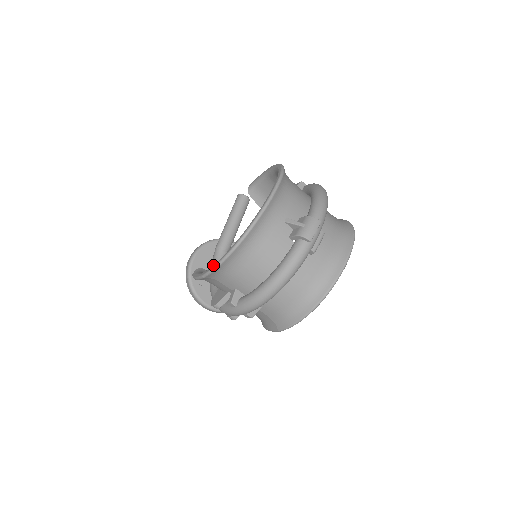
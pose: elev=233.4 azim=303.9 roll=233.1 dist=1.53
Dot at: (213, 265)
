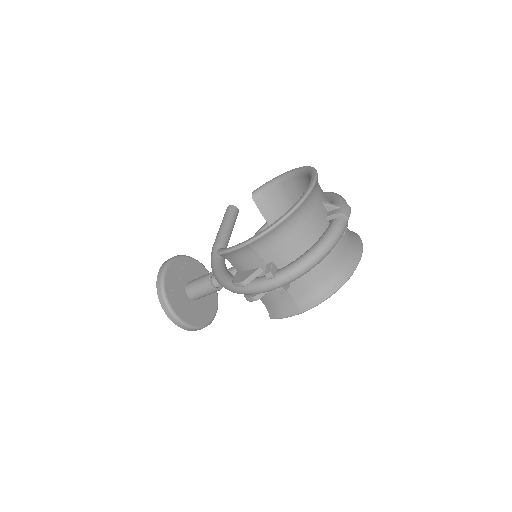
Dot at: (263, 230)
